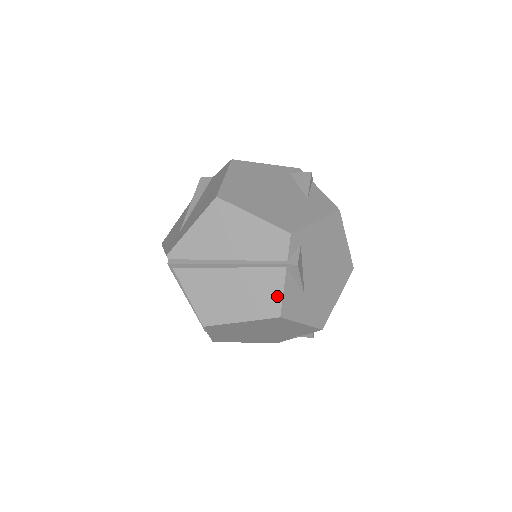
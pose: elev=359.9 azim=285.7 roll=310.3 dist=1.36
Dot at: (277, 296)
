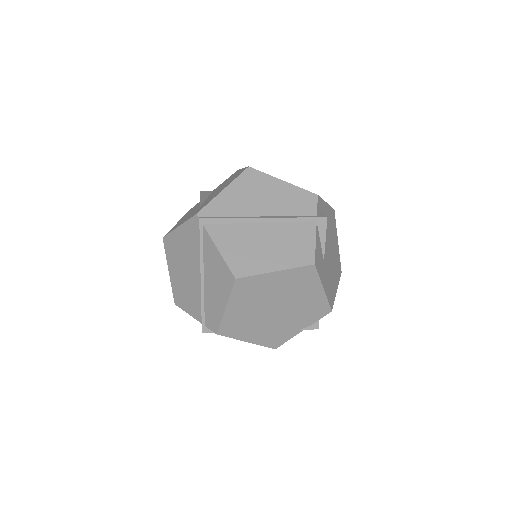
Dot at: (310, 245)
